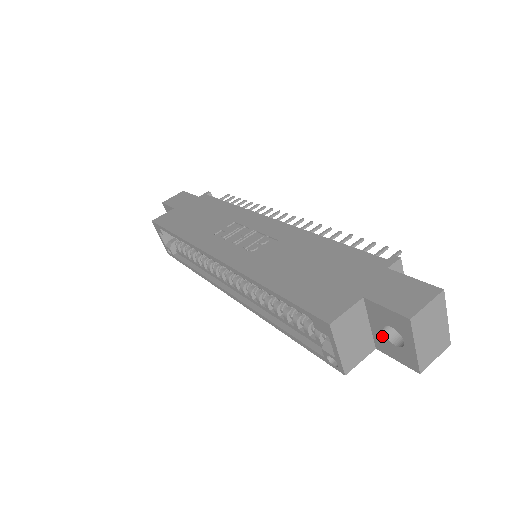
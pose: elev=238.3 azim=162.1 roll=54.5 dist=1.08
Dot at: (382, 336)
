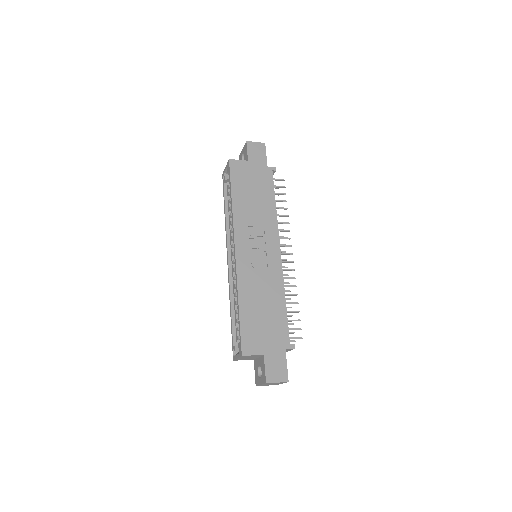
Dot at: (258, 365)
